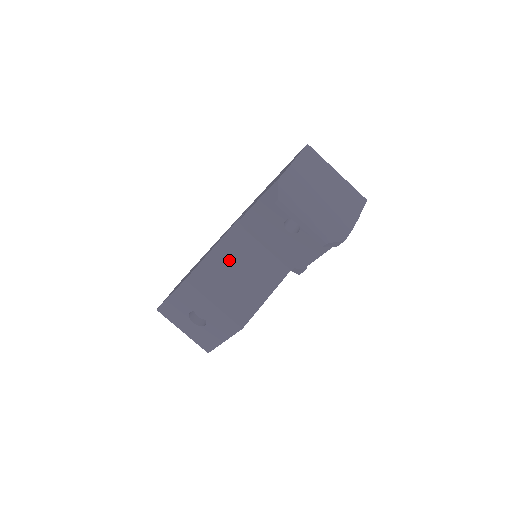
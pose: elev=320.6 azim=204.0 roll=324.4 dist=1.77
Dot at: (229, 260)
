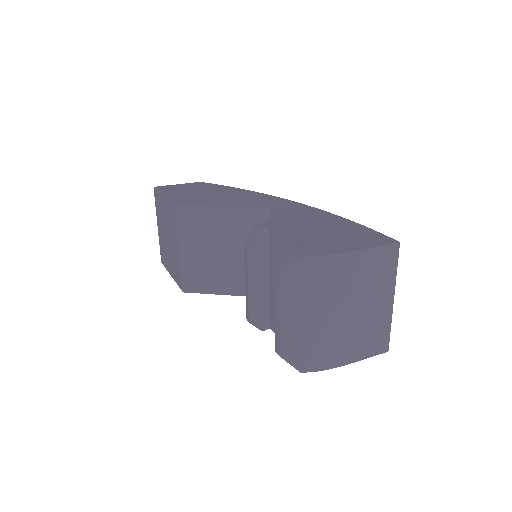
Dot at: (230, 232)
